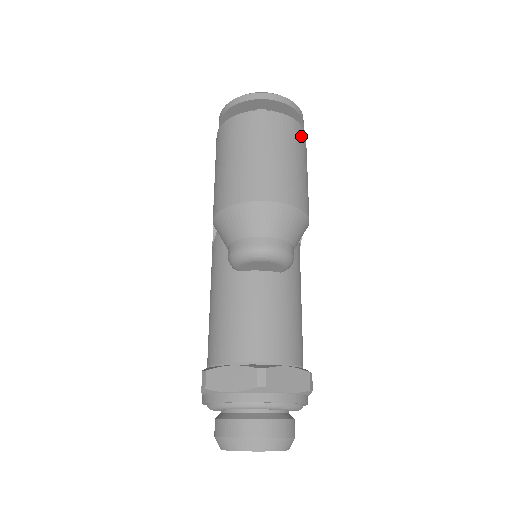
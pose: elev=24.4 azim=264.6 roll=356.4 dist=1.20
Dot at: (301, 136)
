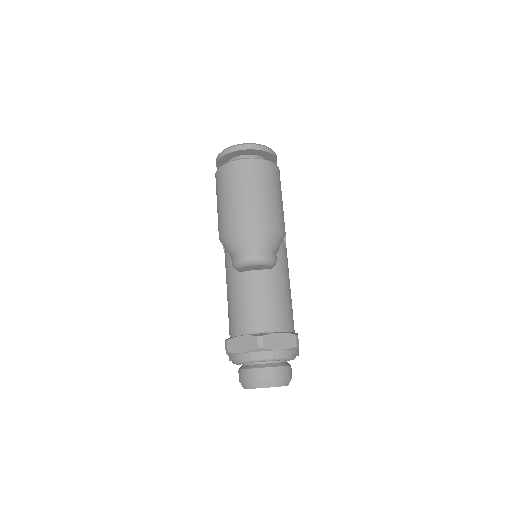
Dot at: (272, 171)
